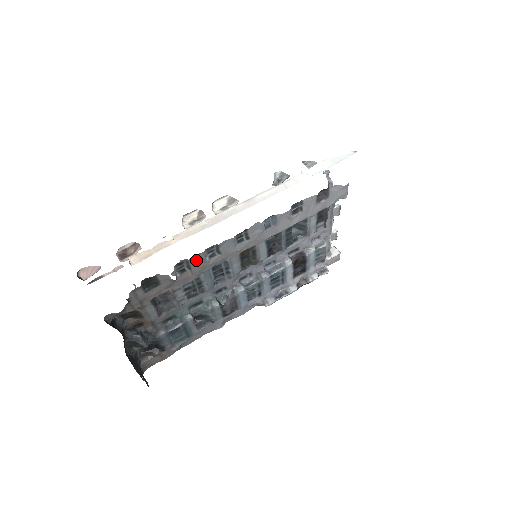
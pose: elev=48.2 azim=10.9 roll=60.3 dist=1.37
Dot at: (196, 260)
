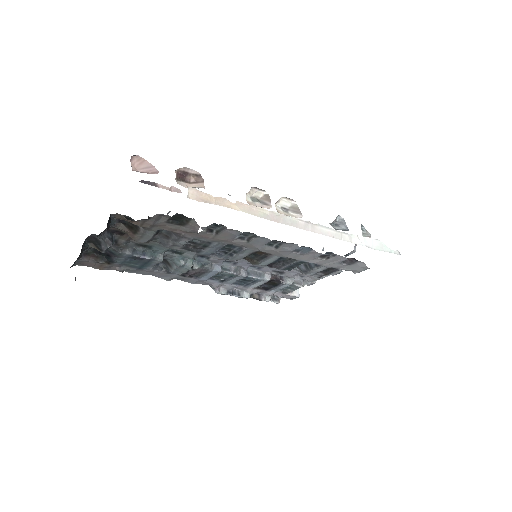
Dot at: (230, 232)
